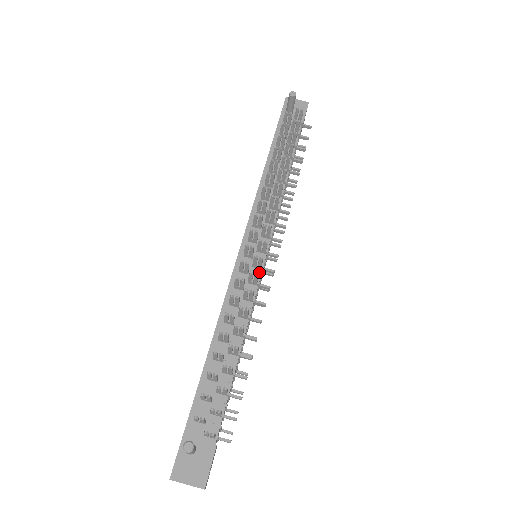
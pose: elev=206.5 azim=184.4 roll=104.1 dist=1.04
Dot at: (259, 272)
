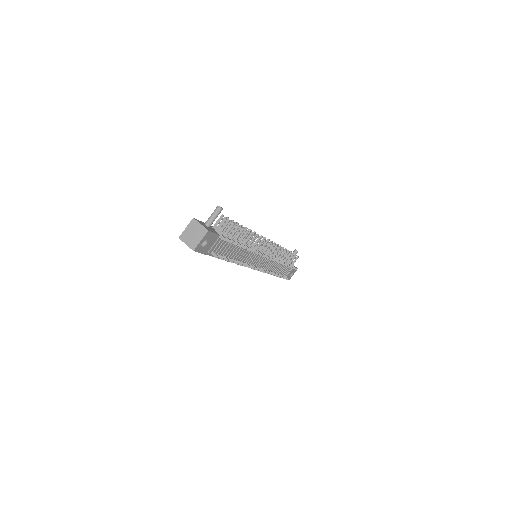
Dot at: (259, 251)
